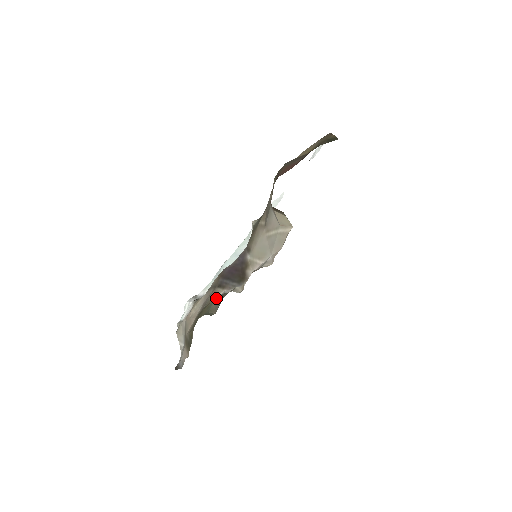
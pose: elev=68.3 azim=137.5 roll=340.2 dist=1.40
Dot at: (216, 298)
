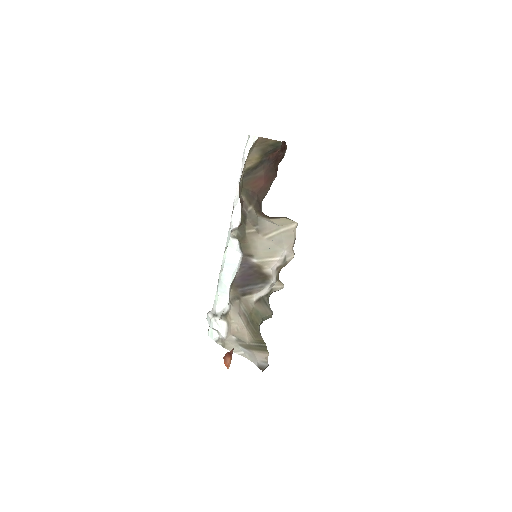
Dot at: (255, 304)
